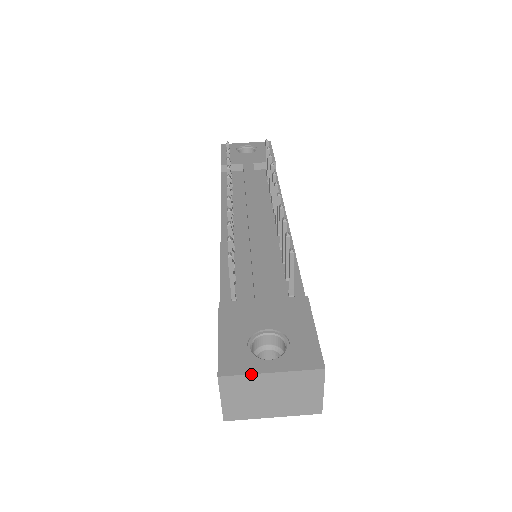
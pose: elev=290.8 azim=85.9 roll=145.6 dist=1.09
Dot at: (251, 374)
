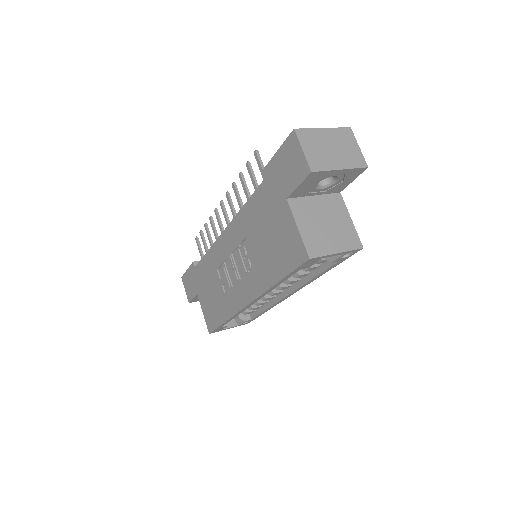
Dot at: (312, 128)
